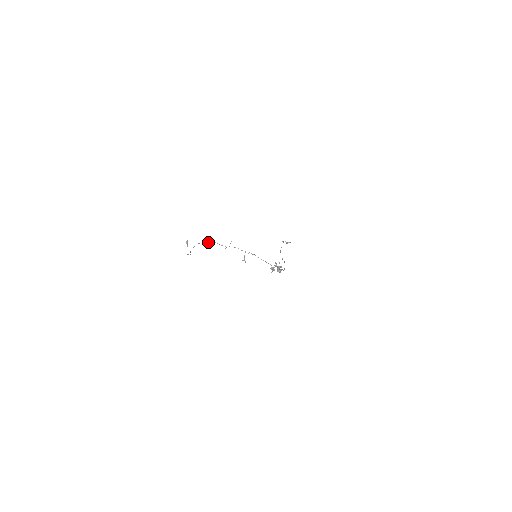
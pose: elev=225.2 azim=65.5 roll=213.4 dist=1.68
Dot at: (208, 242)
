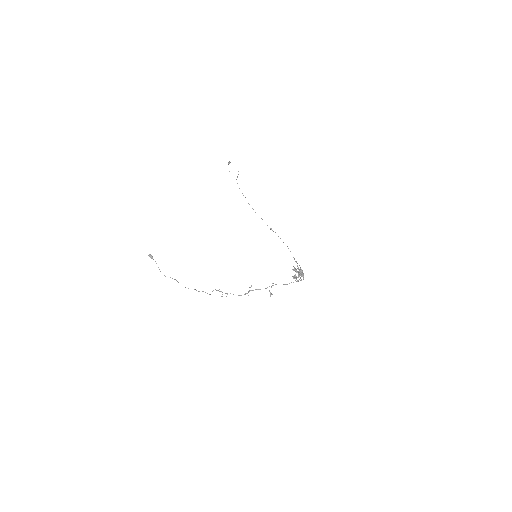
Dot at: (222, 296)
